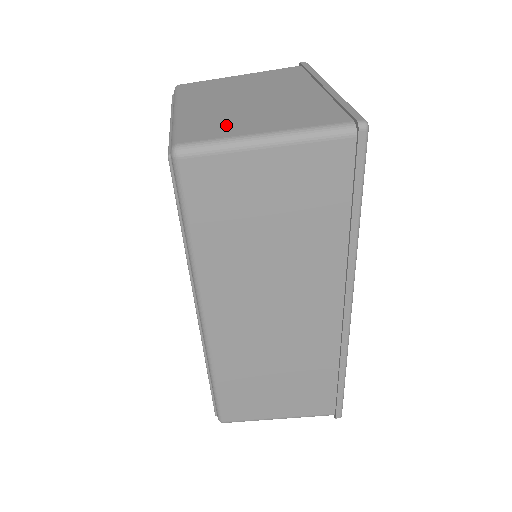
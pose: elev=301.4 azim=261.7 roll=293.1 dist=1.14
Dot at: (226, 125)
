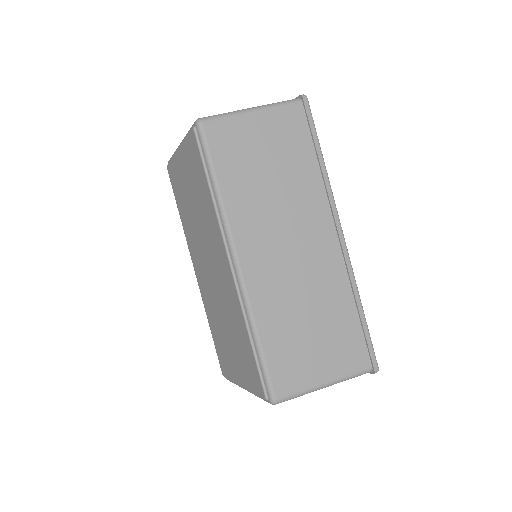
Dot at: occluded
